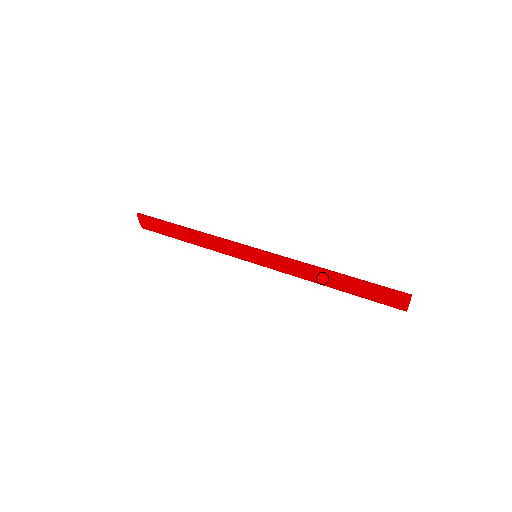
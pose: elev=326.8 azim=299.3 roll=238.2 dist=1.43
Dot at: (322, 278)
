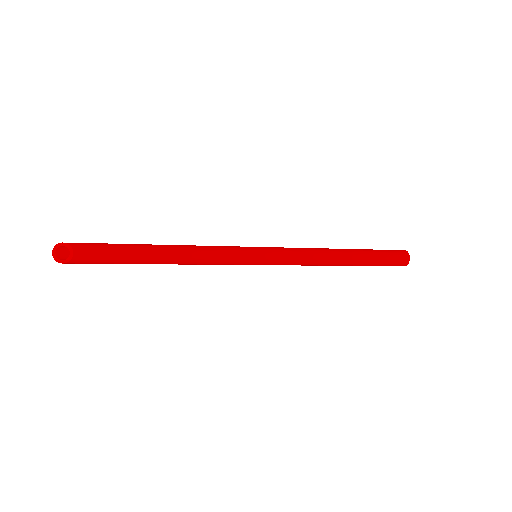
Dot at: (335, 250)
